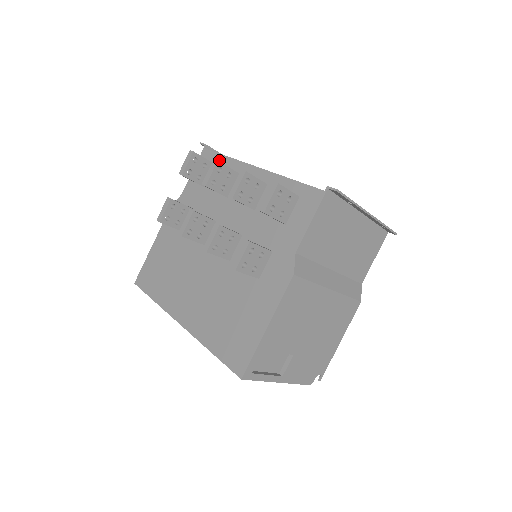
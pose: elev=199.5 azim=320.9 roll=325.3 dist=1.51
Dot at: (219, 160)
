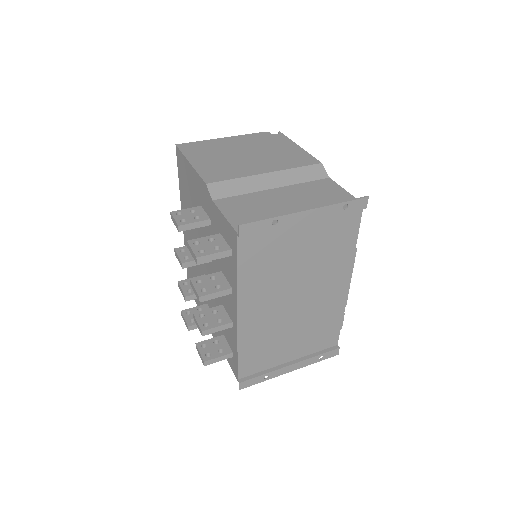
Dot at: (234, 263)
